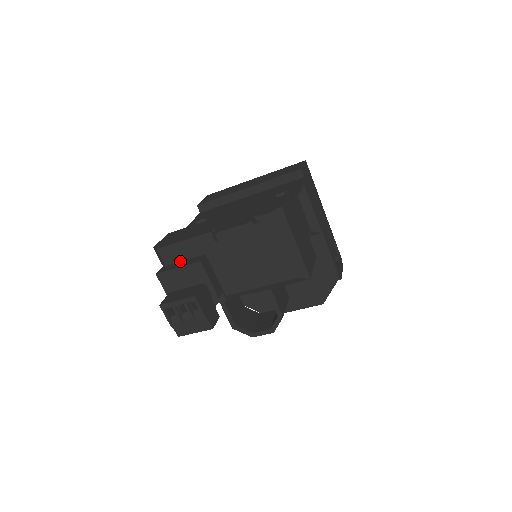
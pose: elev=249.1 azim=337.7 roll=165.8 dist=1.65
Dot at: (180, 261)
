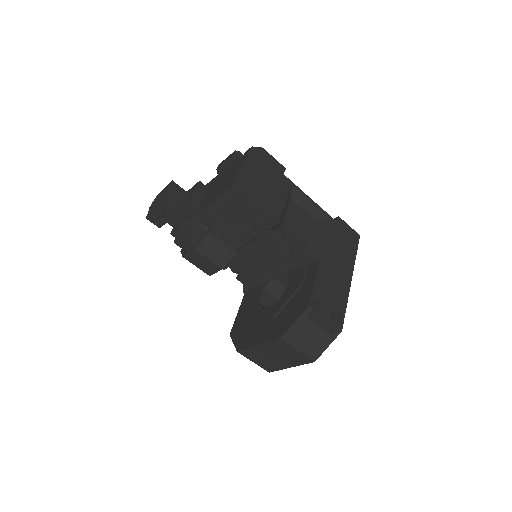
Dot at: occluded
